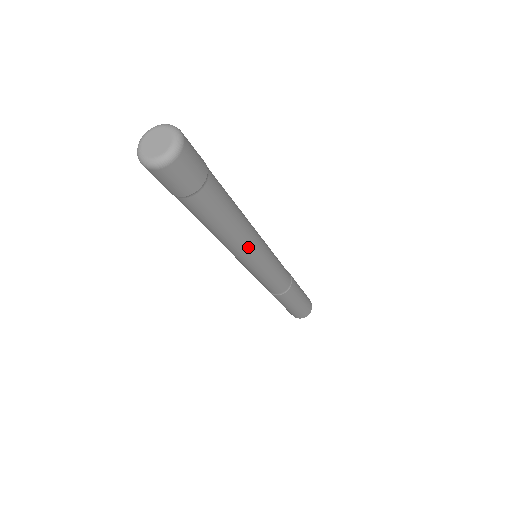
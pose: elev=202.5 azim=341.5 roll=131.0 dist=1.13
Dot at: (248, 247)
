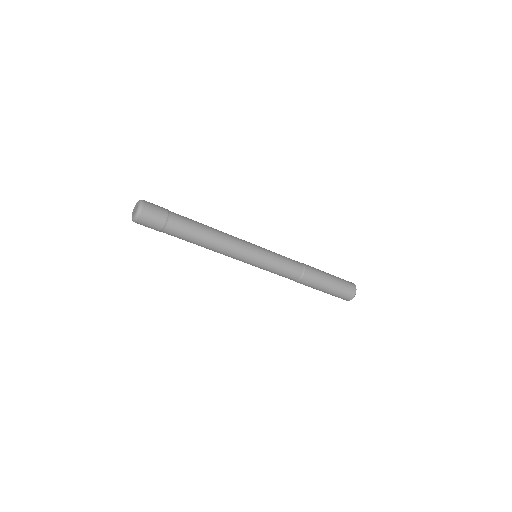
Dot at: (232, 246)
